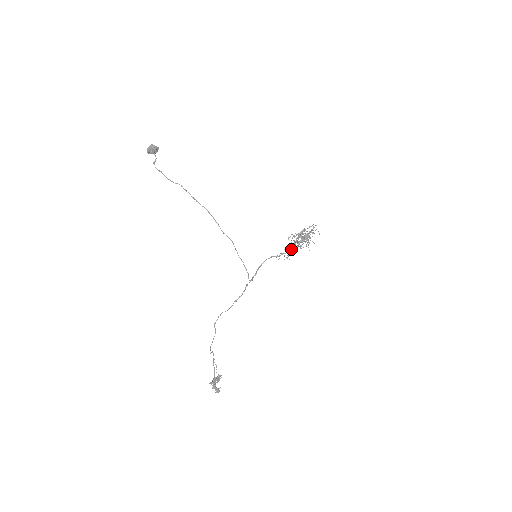
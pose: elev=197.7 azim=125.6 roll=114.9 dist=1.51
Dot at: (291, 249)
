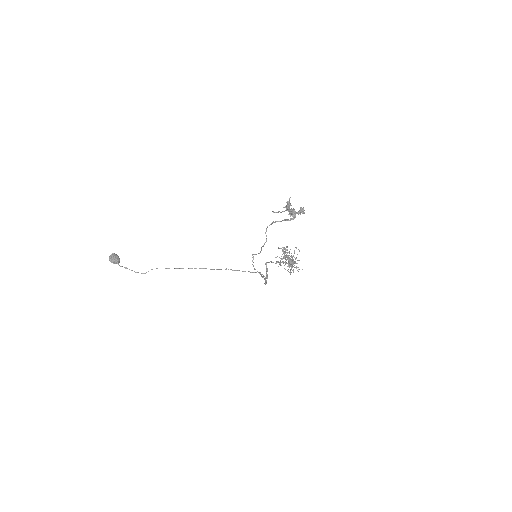
Dot at: (284, 249)
